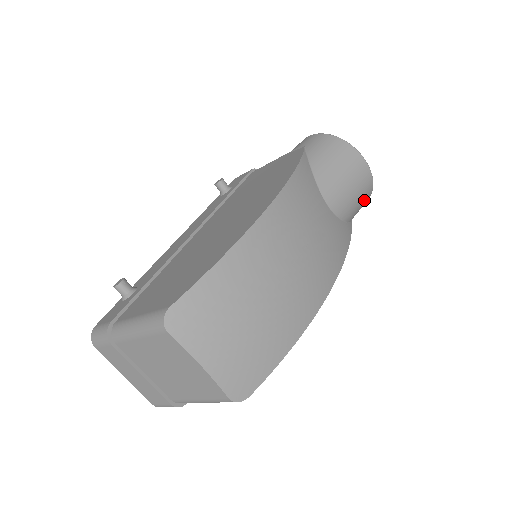
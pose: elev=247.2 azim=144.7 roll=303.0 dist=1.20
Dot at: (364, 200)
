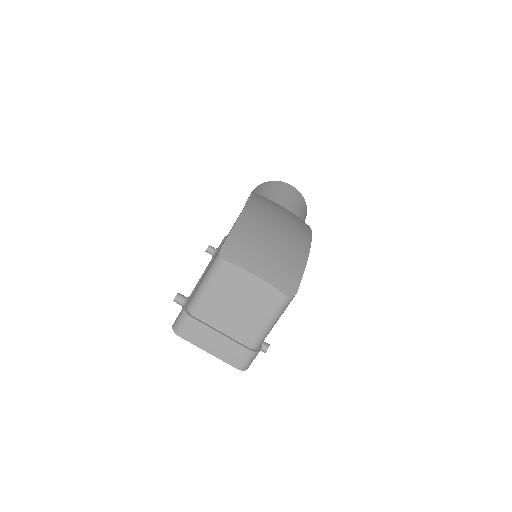
Dot at: (304, 208)
